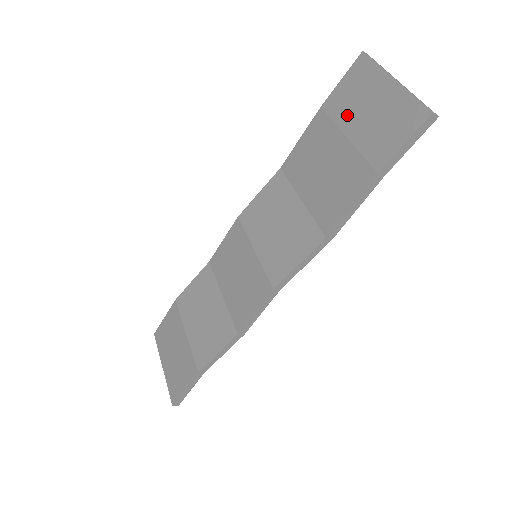
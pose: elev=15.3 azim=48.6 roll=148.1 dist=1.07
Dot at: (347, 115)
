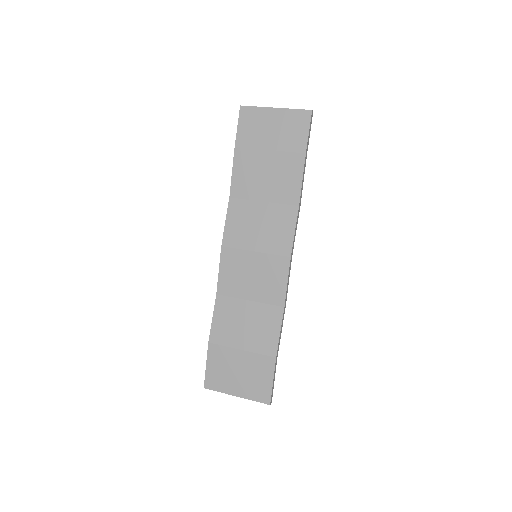
Dot at: (259, 140)
